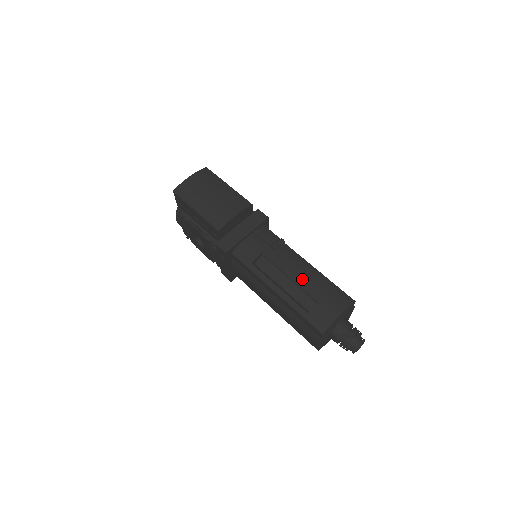
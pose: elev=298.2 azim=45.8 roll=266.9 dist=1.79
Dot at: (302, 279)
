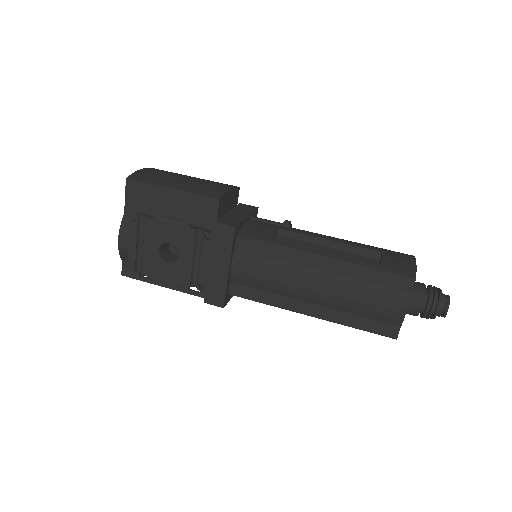
Dot at: (344, 242)
